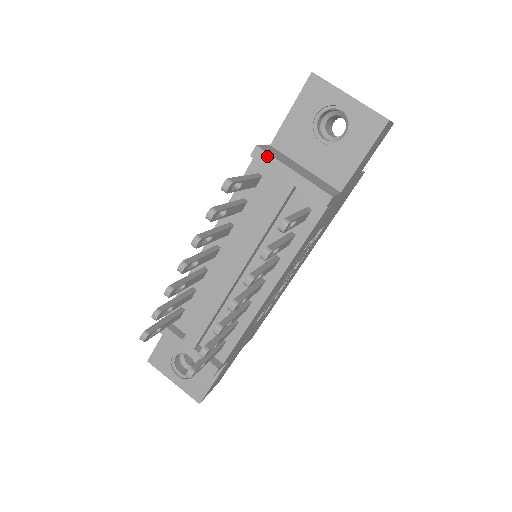
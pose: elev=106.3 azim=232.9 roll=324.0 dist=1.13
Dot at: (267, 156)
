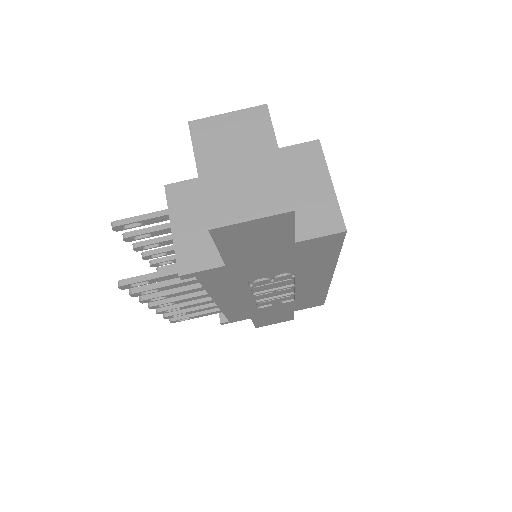
Dot at: (167, 201)
